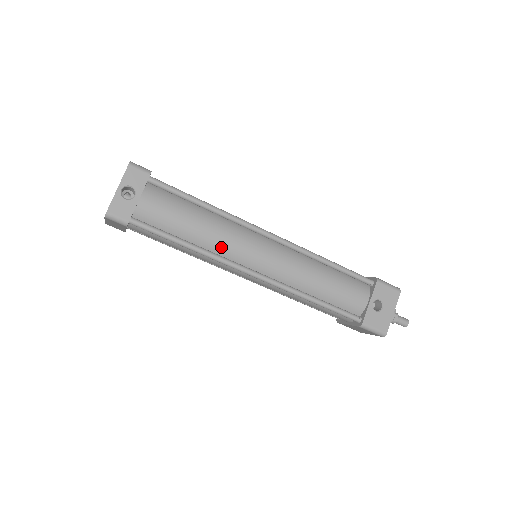
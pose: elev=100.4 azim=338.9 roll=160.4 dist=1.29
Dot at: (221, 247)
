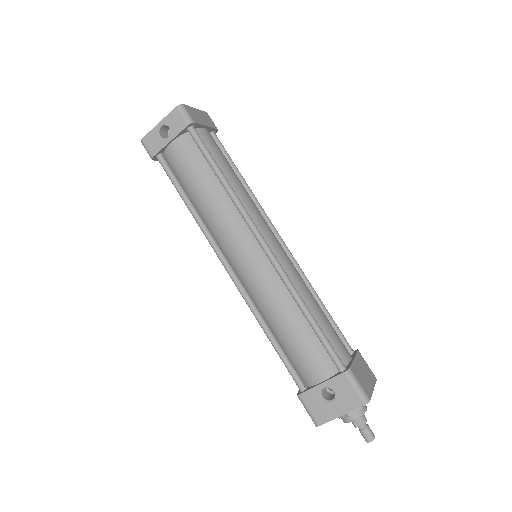
Dot at: (214, 226)
